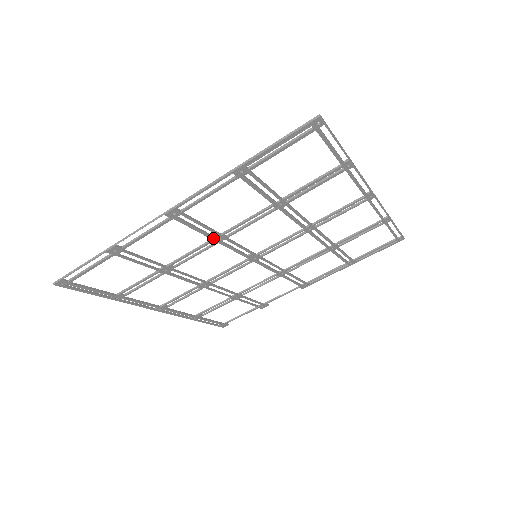
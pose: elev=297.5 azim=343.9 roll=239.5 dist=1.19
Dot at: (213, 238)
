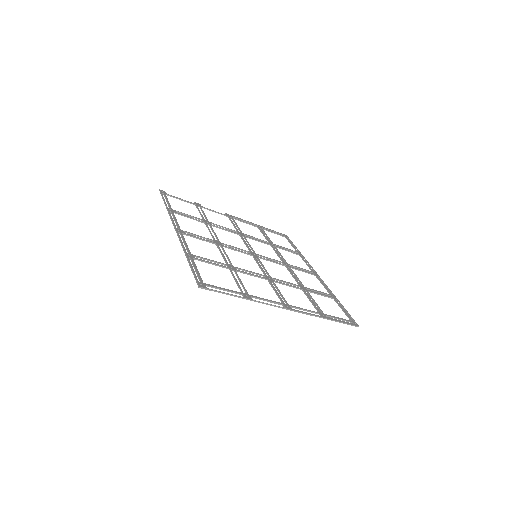
Dot at: (269, 281)
